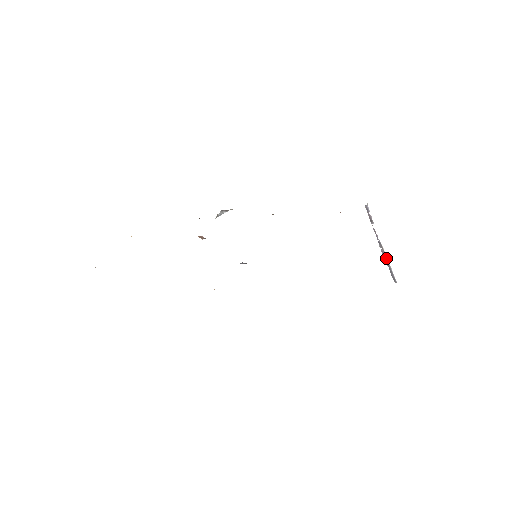
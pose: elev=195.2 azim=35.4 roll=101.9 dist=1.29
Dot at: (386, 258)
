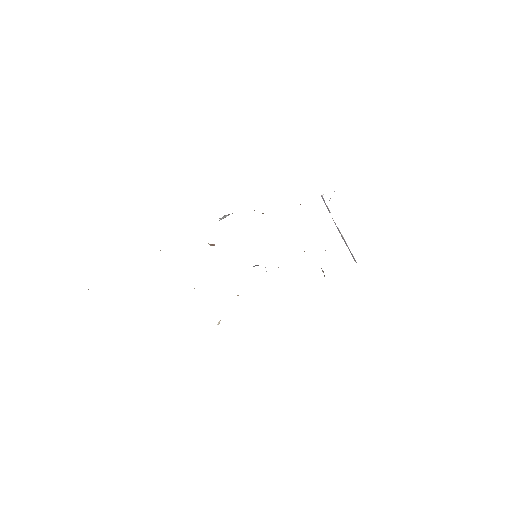
Dot at: (345, 243)
